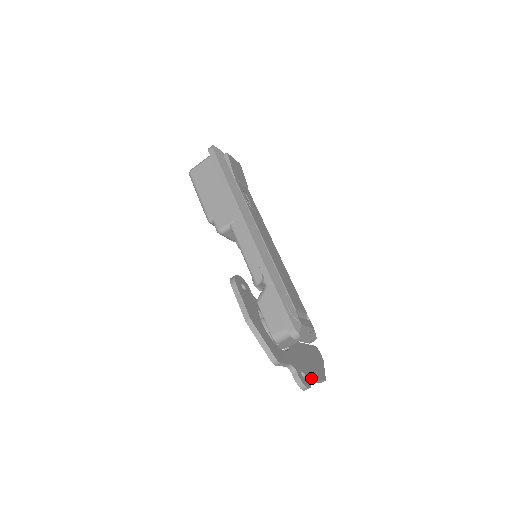
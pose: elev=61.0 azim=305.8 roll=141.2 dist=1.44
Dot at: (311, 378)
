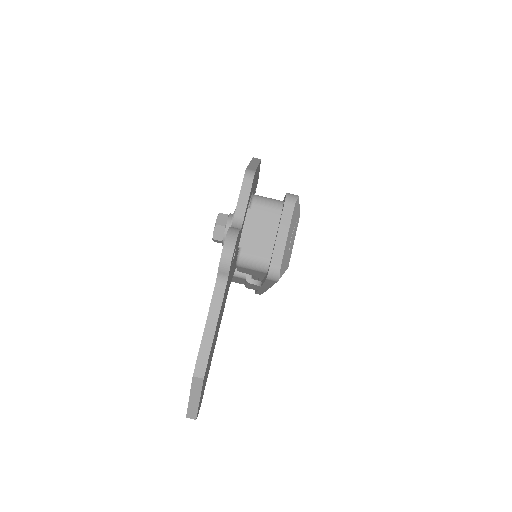
Dot at: (225, 290)
